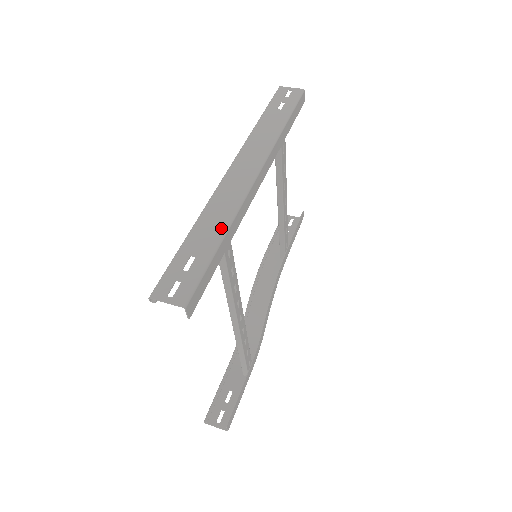
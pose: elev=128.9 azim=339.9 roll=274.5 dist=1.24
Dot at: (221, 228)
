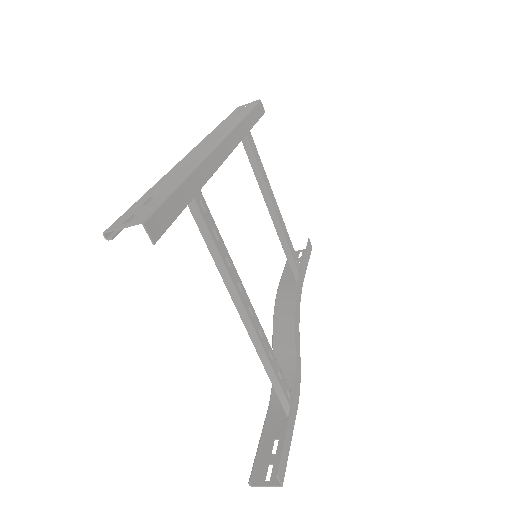
Dot at: (184, 173)
